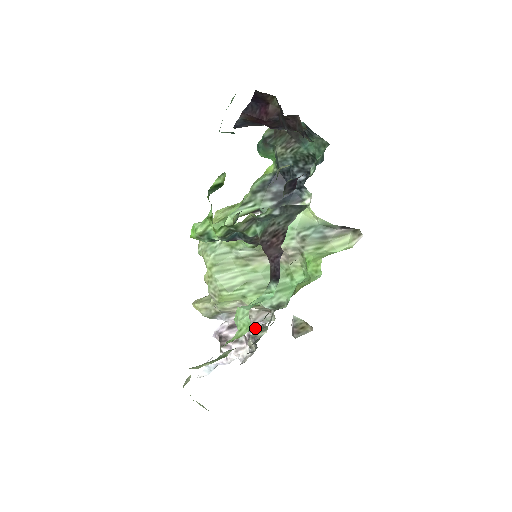
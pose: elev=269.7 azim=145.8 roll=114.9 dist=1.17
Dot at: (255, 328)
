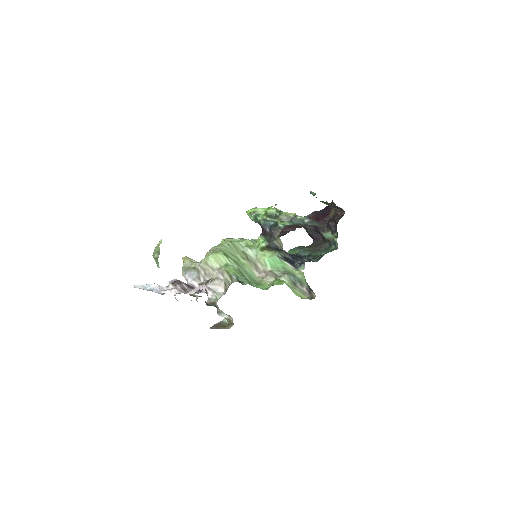
Dot at: (206, 290)
